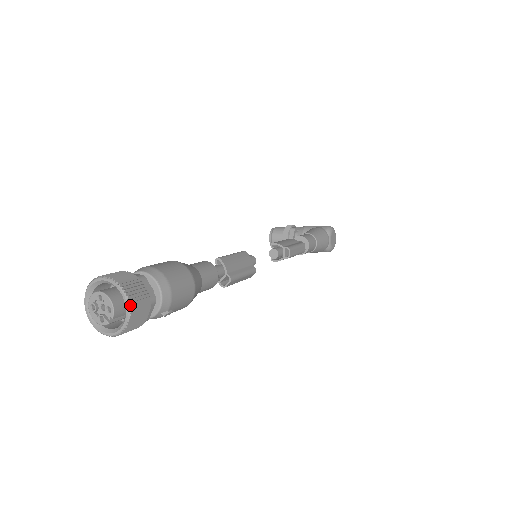
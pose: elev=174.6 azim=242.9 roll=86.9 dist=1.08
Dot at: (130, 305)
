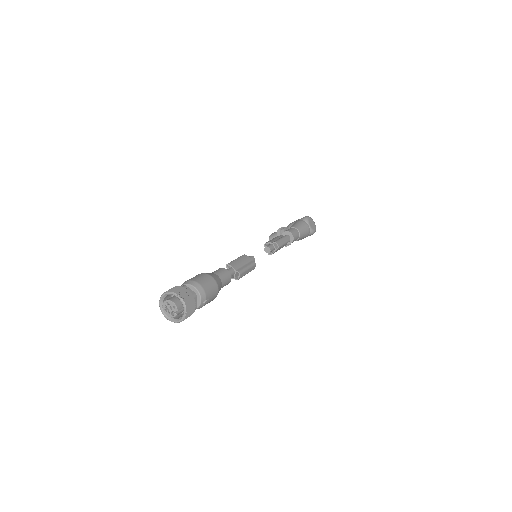
Dot at: (183, 300)
